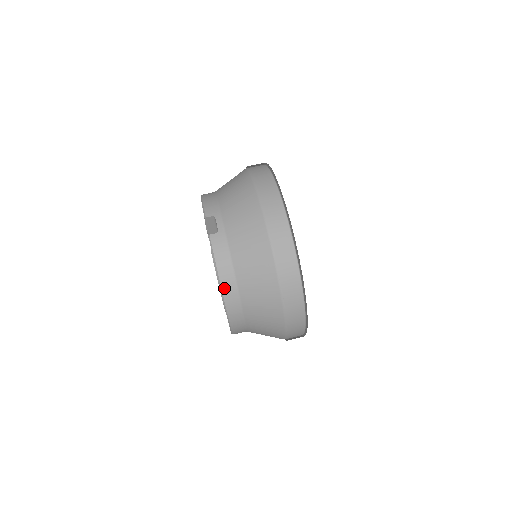
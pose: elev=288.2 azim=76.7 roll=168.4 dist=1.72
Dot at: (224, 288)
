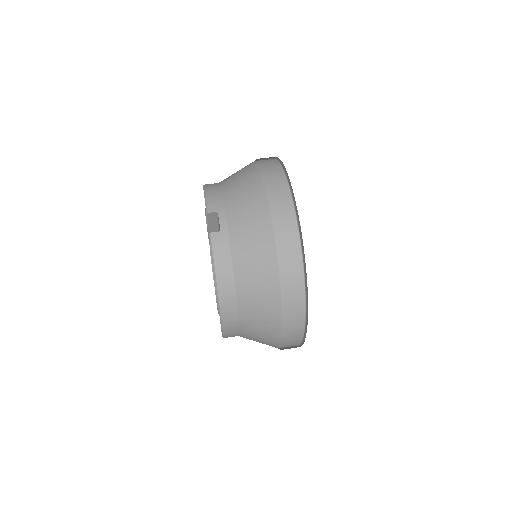
Dot at: (221, 292)
